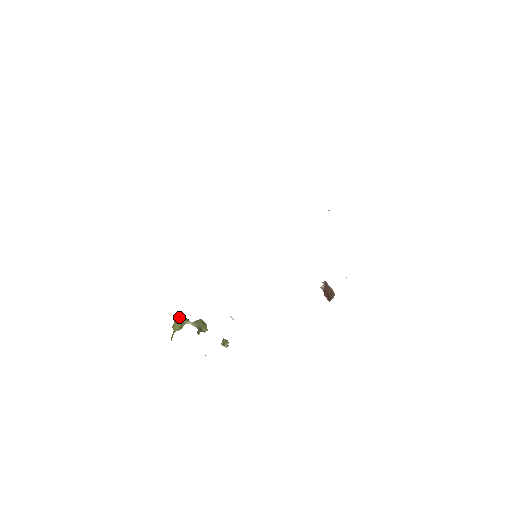
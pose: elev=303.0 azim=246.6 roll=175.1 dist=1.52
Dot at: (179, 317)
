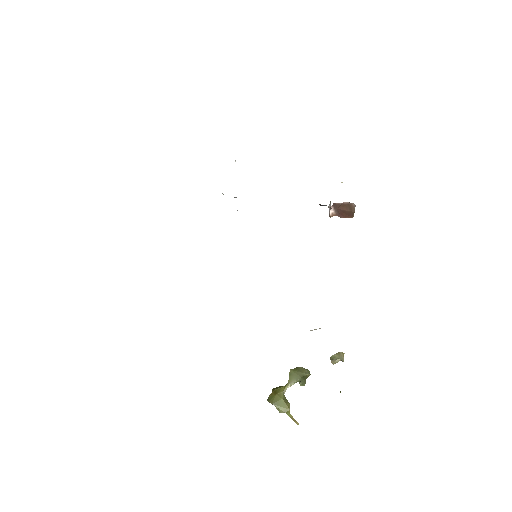
Dot at: (271, 396)
